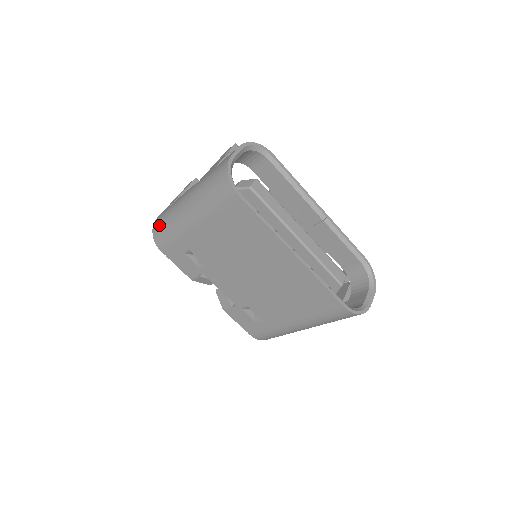
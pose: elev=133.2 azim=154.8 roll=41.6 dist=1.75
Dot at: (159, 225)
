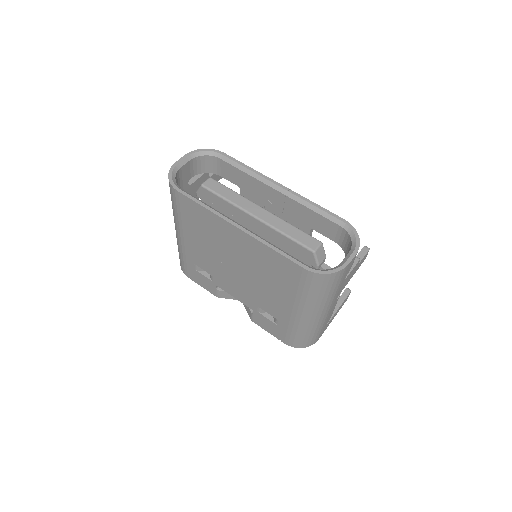
Dot at: occluded
